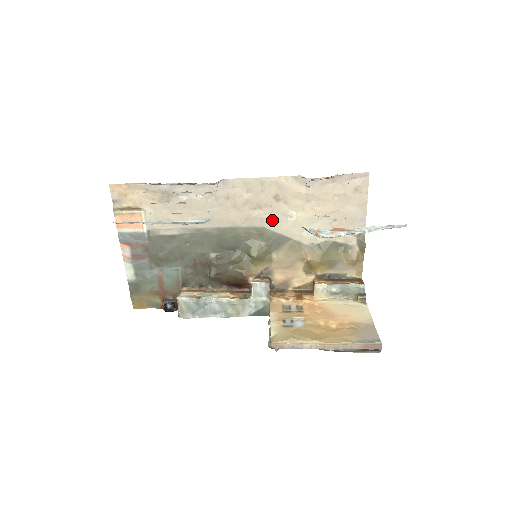
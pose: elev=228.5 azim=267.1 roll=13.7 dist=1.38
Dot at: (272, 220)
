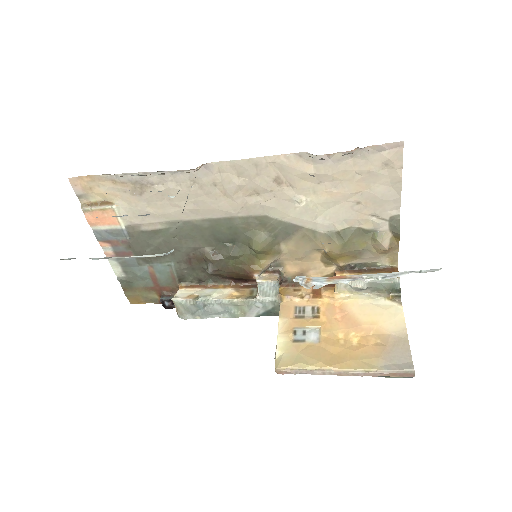
Dot at: (275, 207)
